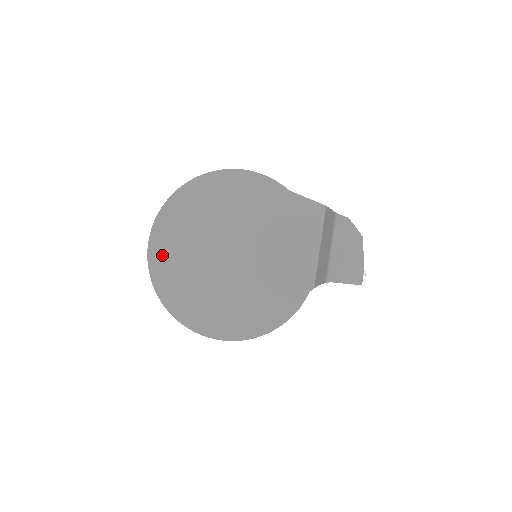
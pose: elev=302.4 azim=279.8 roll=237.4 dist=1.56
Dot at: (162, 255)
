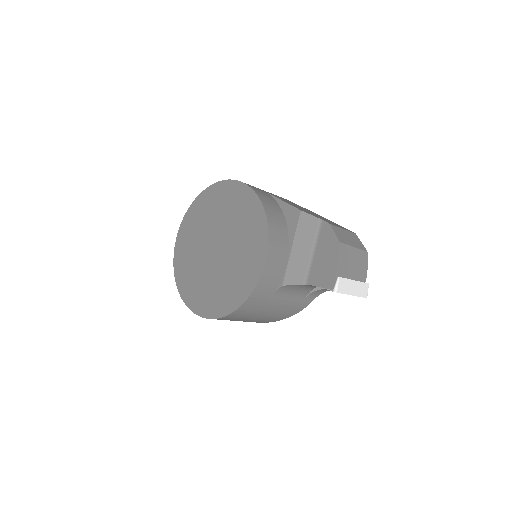
Dot at: (181, 247)
